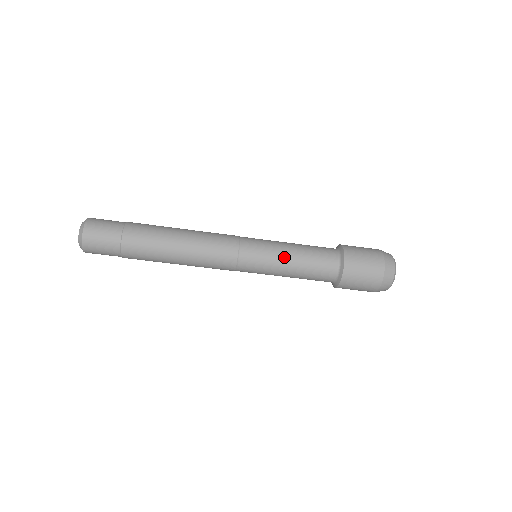
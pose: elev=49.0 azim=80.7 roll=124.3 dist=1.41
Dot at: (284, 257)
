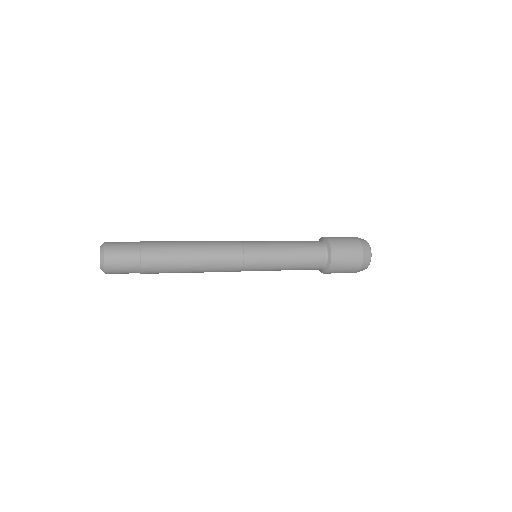
Dot at: occluded
